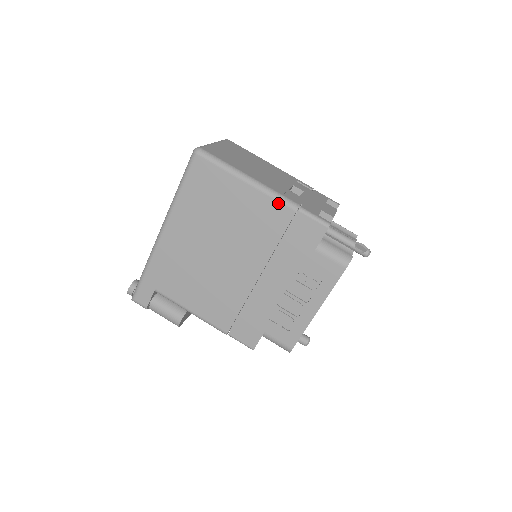
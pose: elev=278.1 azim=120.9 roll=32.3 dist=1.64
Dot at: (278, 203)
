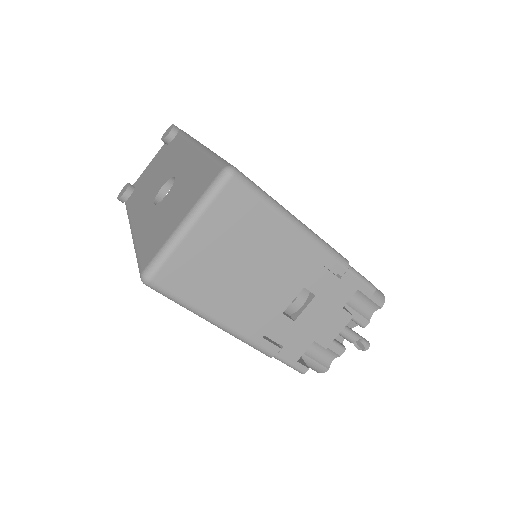
Dot at: (249, 345)
